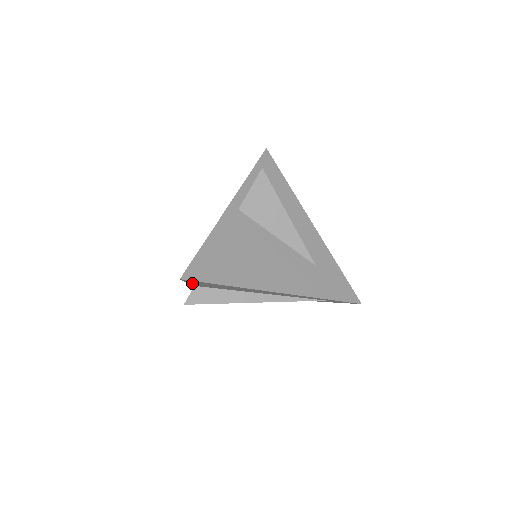
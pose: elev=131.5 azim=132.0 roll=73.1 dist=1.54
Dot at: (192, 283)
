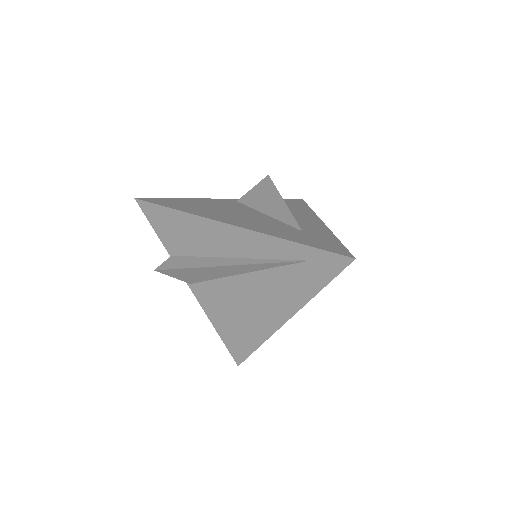
Dot at: (158, 229)
